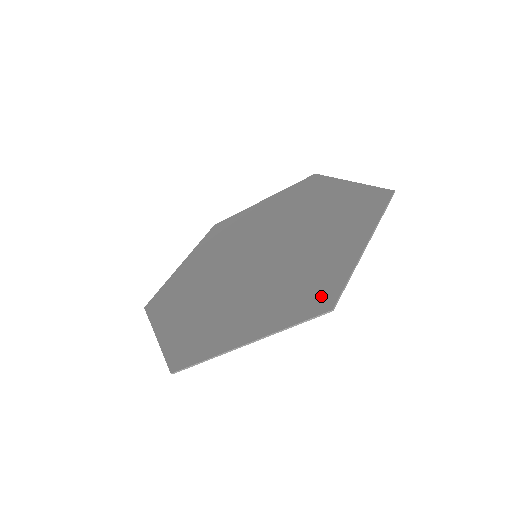
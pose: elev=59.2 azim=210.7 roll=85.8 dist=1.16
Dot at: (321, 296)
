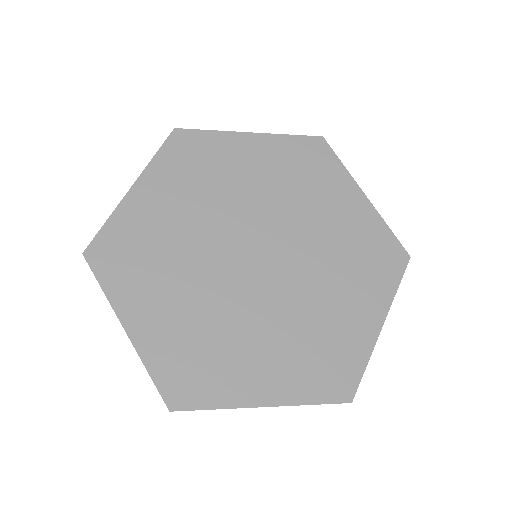
Dot at: (341, 378)
